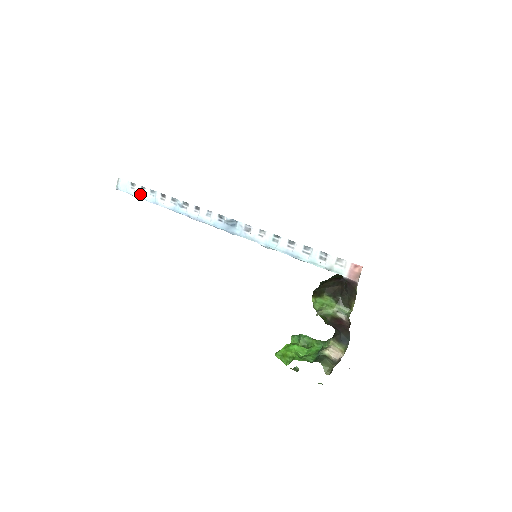
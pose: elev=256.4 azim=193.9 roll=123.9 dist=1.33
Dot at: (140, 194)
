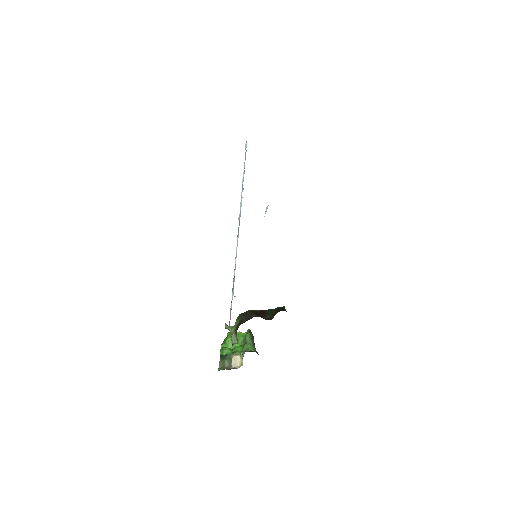
Dot at: occluded
